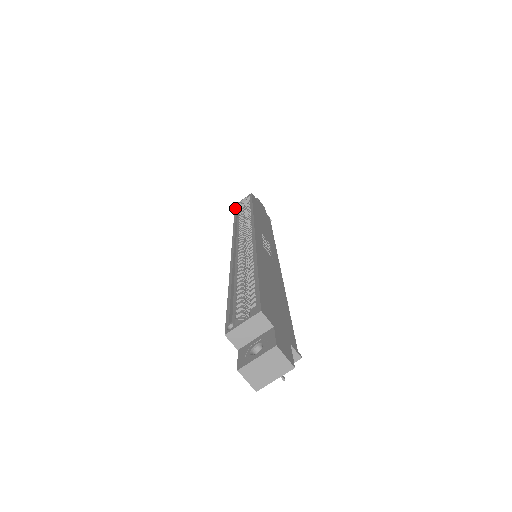
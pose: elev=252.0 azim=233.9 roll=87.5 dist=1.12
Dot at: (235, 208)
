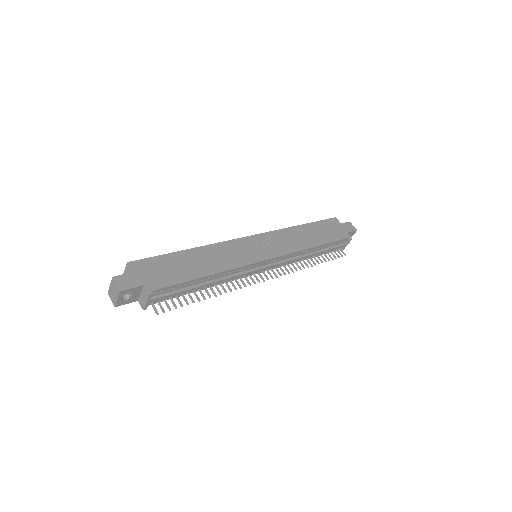
Dot at: occluded
